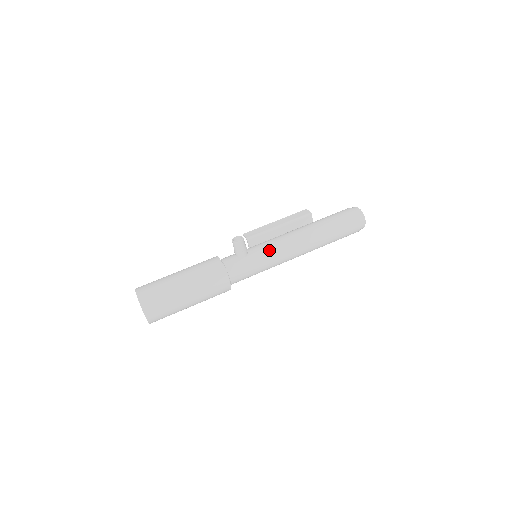
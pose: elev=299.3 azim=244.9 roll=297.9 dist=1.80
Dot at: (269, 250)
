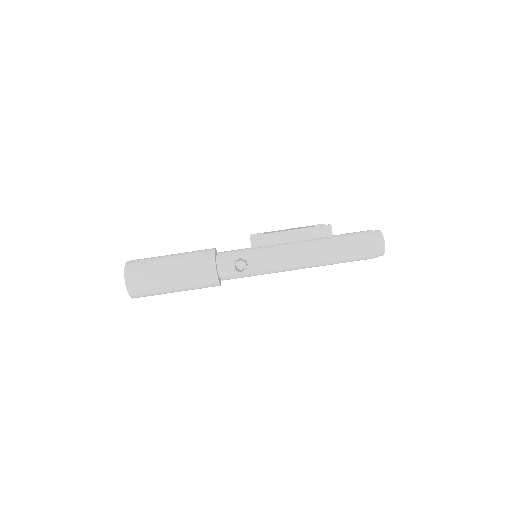
Dot at: (270, 269)
